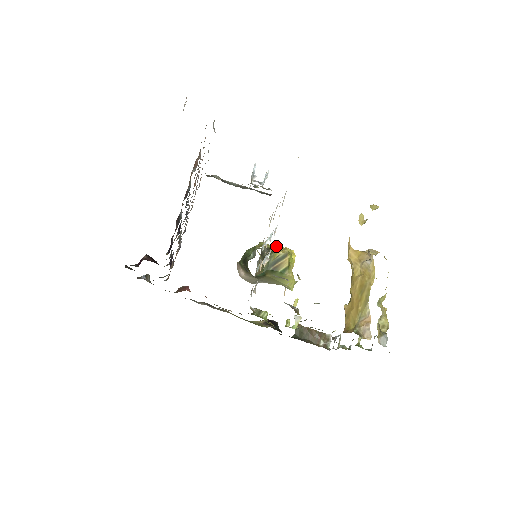
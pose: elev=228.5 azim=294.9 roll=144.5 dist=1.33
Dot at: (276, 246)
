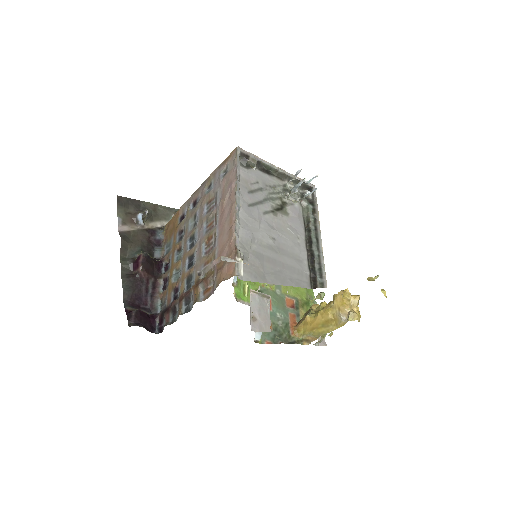
Dot at: occluded
